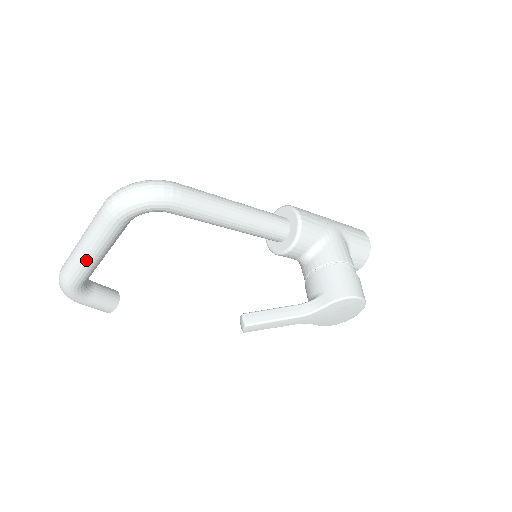
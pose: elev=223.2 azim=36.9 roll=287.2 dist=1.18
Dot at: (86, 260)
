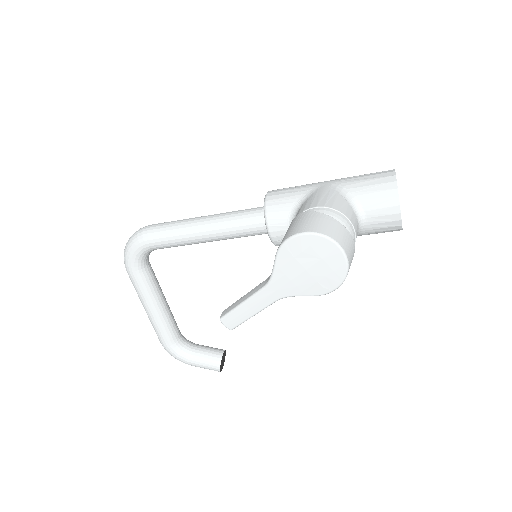
Dot at: (150, 317)
